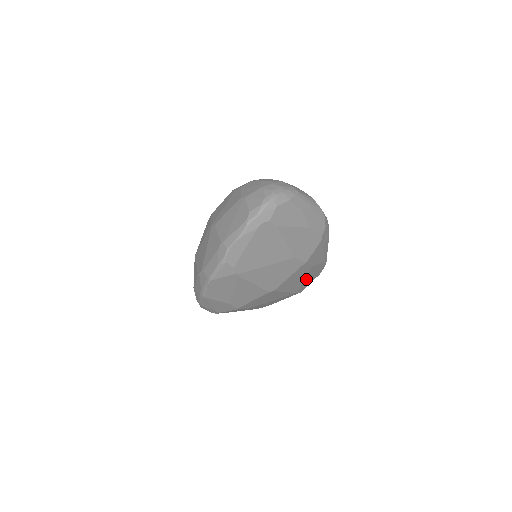
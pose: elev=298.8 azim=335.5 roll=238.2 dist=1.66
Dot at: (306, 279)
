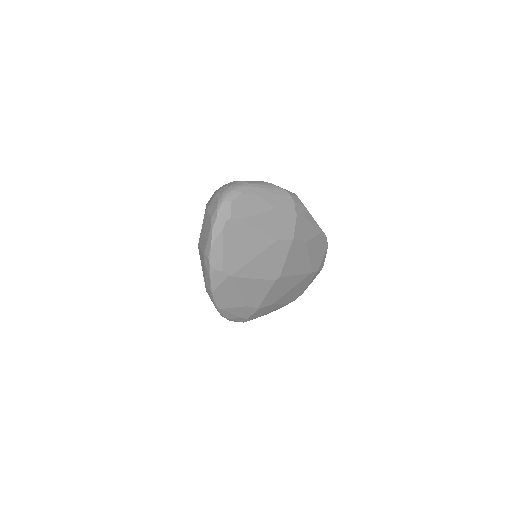
Dot at: (311, 256)
